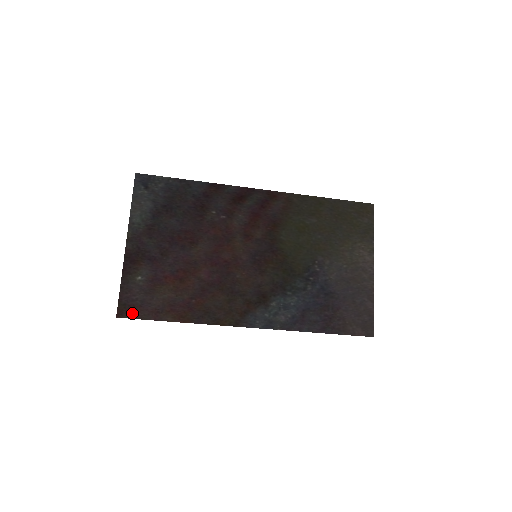
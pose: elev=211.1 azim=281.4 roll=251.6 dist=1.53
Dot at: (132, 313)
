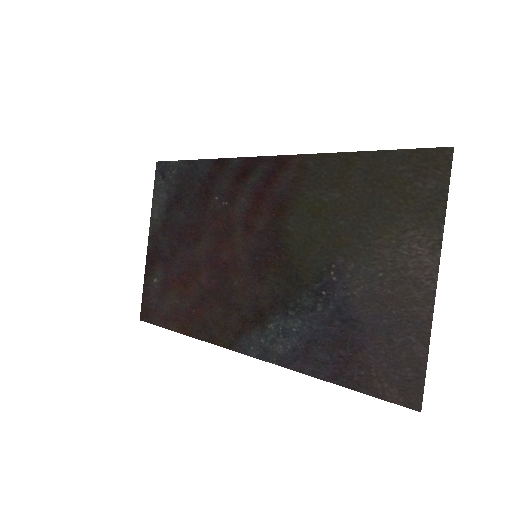
Dot at: (149, 317)
